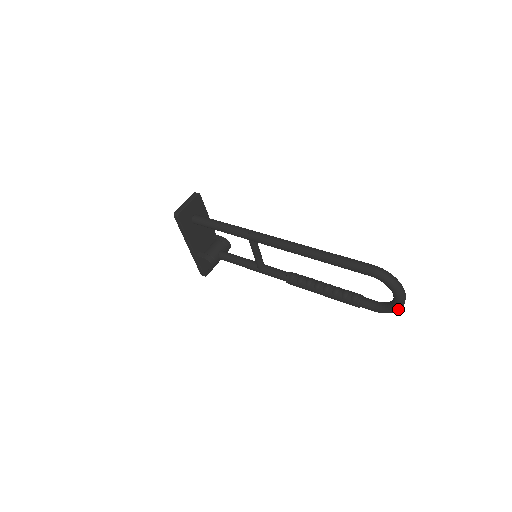
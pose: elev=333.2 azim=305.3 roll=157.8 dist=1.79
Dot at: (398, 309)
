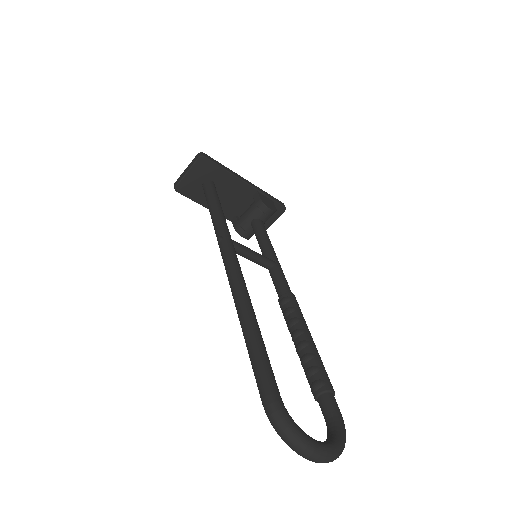
Dot at: occluded
